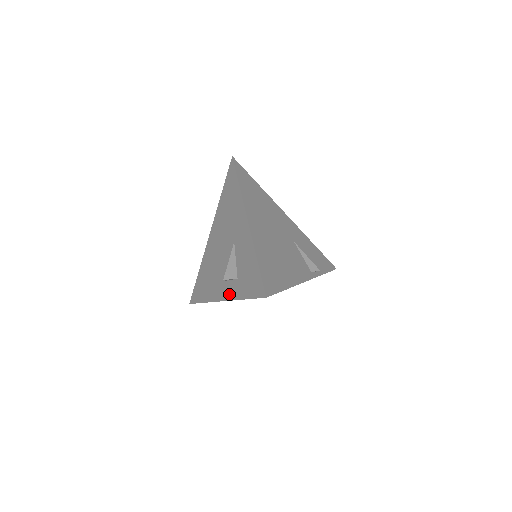
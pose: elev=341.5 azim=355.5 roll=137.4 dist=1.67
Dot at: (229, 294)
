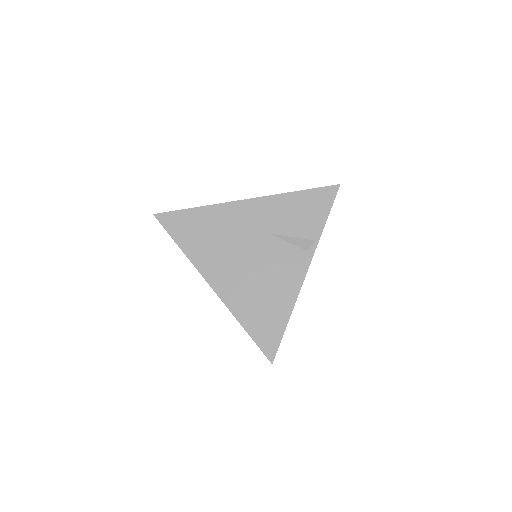
Dot at: occluded
